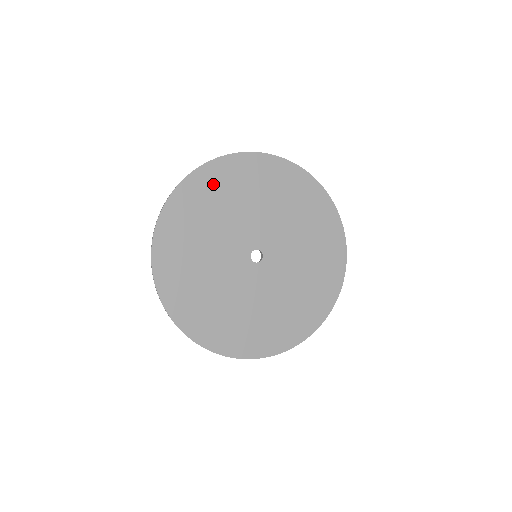
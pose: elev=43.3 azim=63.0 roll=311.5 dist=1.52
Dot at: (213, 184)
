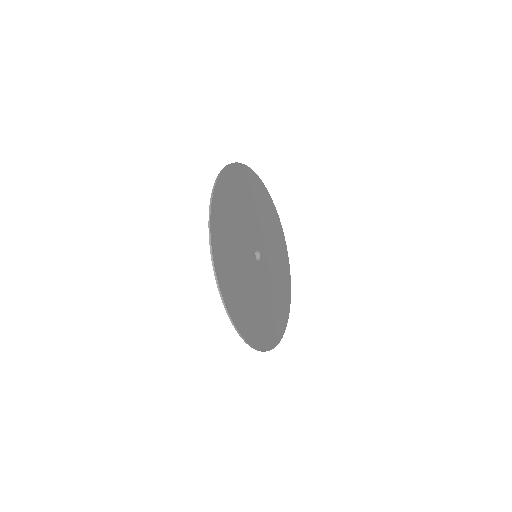
Dot at: (270, 211)
